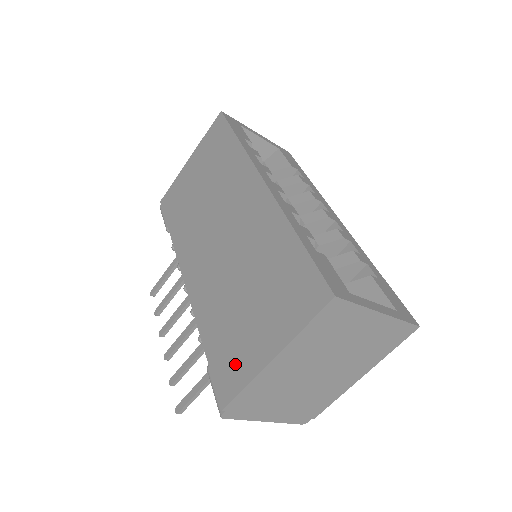
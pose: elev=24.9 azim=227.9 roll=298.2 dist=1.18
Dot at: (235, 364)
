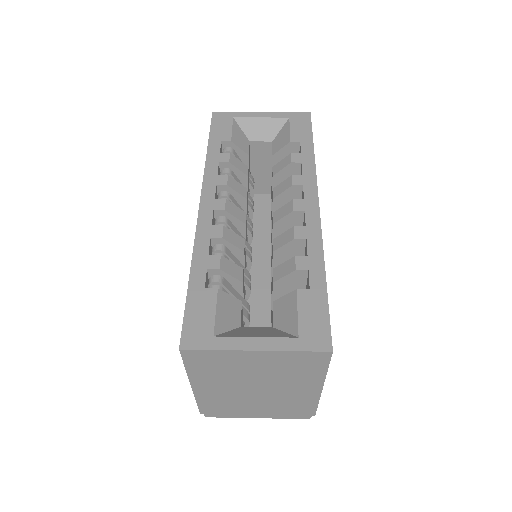
Dot at: occluded
